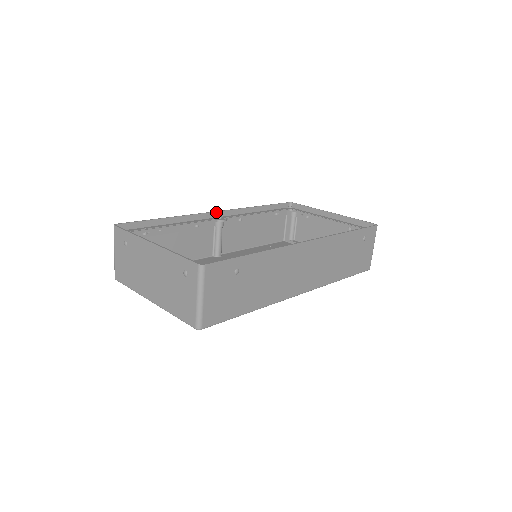
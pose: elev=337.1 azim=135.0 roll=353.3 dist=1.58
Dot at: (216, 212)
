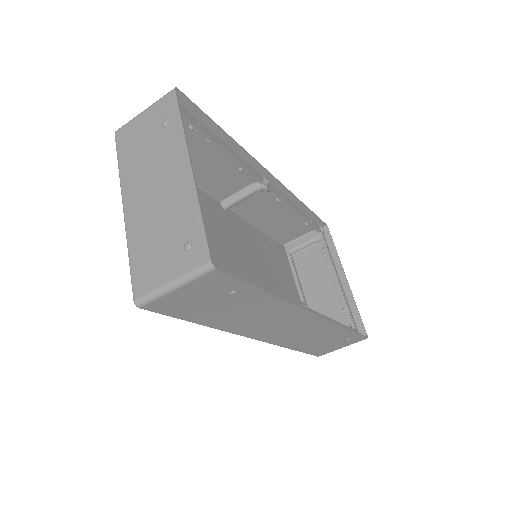
Dot at: (270, 174)
